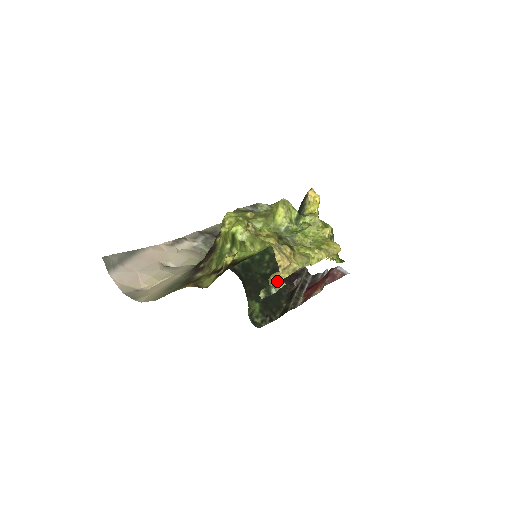
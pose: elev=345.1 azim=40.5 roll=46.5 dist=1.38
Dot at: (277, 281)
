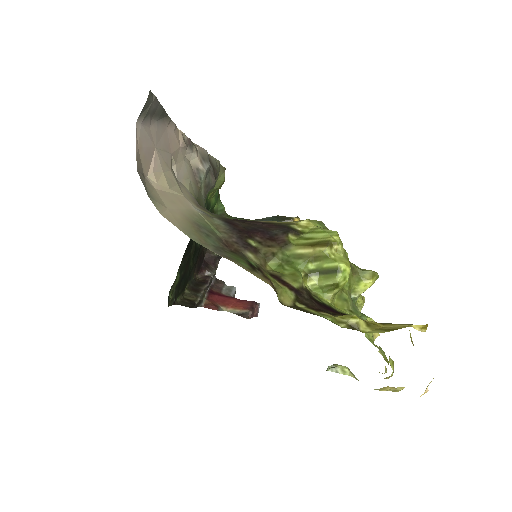
Dot at: (379, 389)
